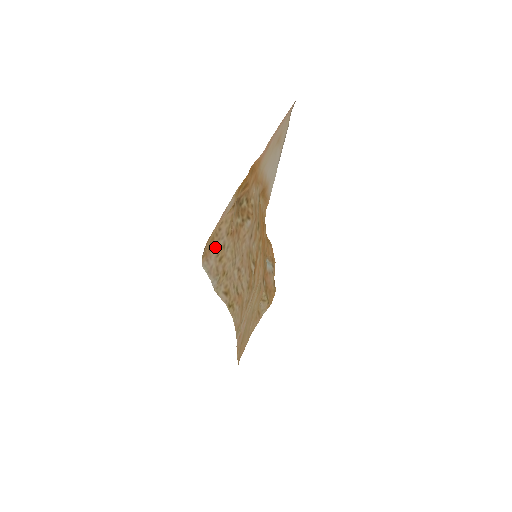
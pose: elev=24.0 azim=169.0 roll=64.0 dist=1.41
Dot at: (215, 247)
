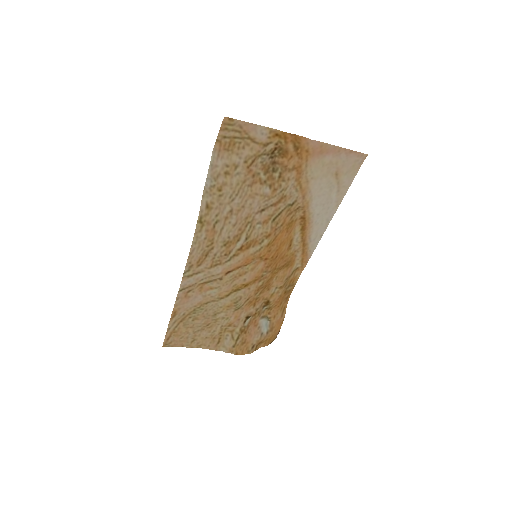
Dot at: (231, 156)
